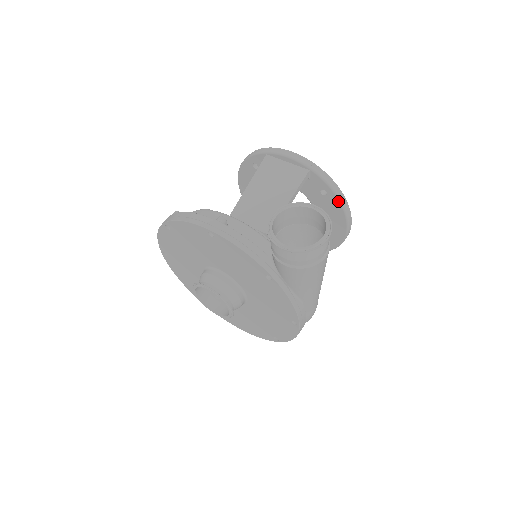
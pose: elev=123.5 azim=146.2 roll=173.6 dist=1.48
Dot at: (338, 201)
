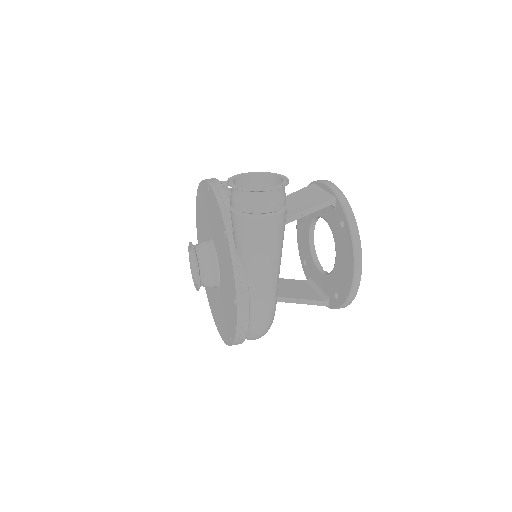
Dot at: (350, 234)
